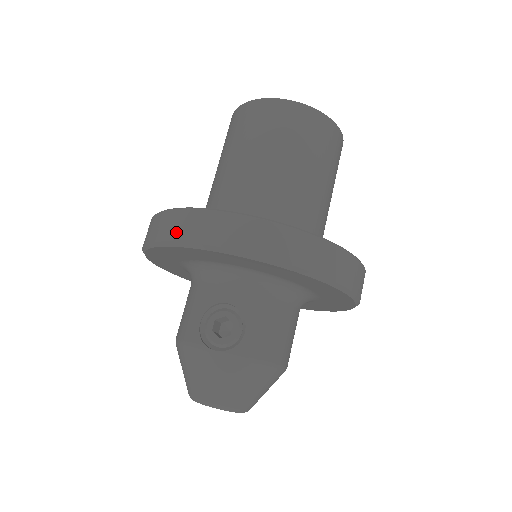
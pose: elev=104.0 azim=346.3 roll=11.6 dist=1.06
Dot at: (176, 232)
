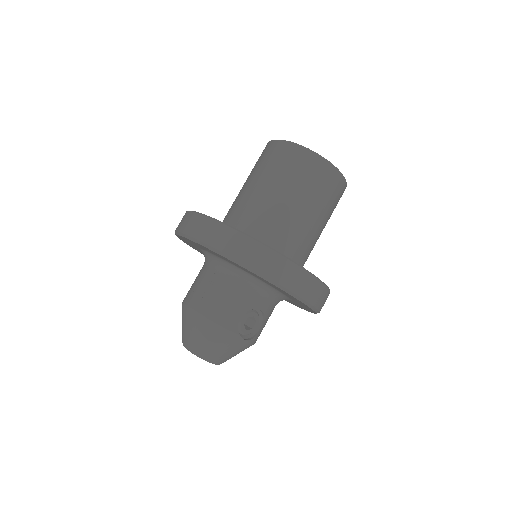
Dot at: (282, 278)
